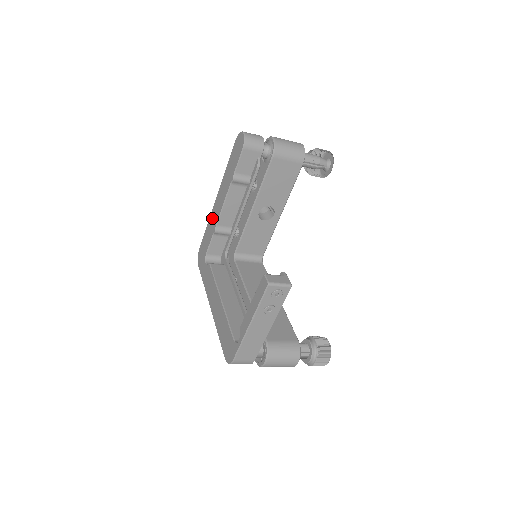
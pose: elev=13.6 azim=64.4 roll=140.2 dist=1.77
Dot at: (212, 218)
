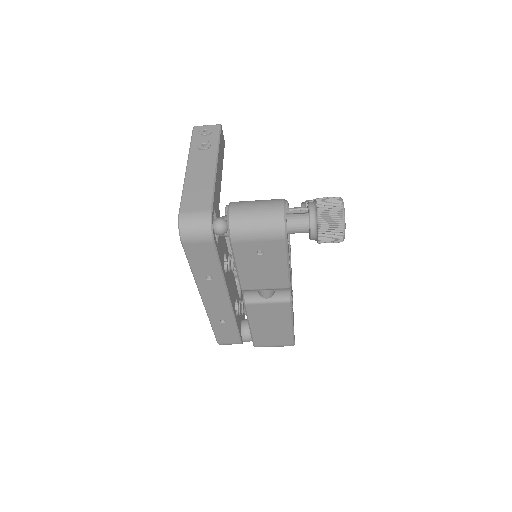
Dot at: occluded
